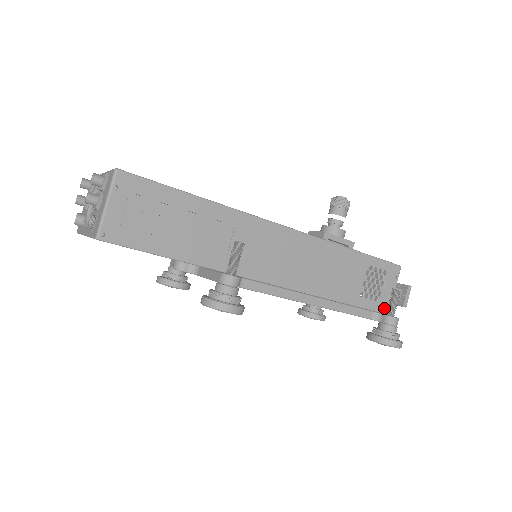
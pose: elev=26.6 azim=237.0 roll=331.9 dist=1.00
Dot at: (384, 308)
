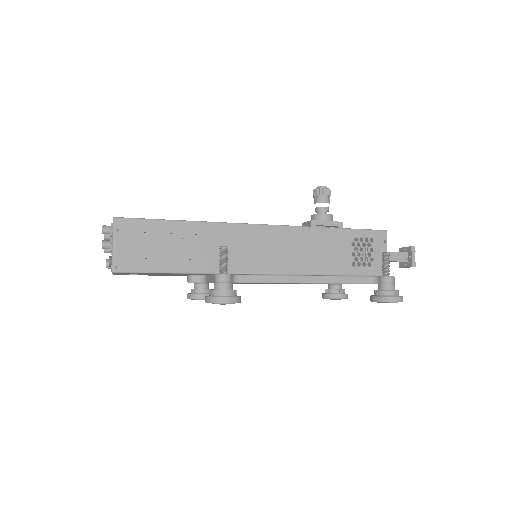
Dot at: (380, 271)
